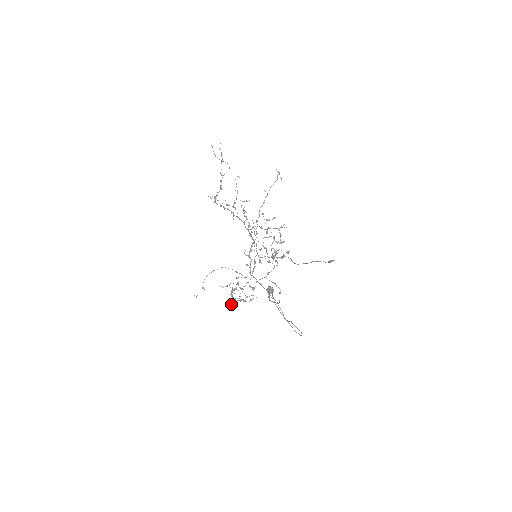
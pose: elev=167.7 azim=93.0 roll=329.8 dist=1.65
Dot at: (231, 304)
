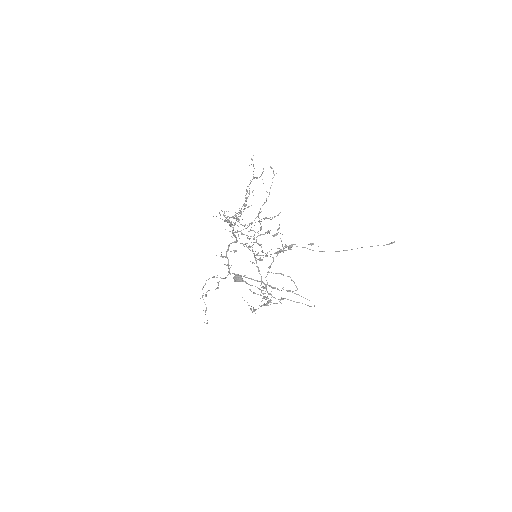
Dot at: (252, 312)
